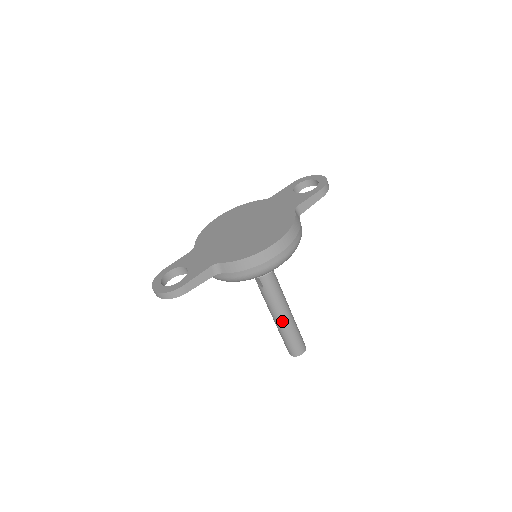
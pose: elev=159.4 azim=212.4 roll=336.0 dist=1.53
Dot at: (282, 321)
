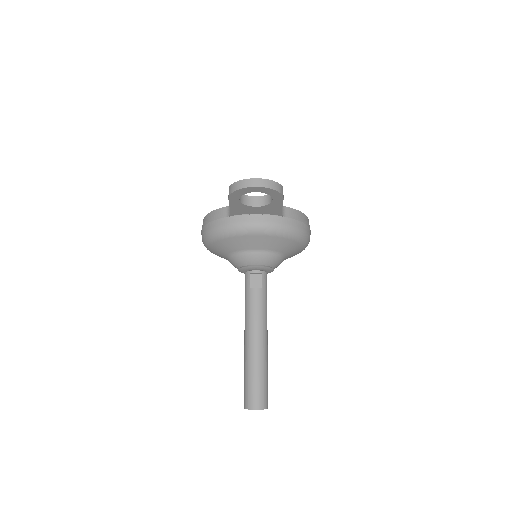
Dot at: (265, 342)
